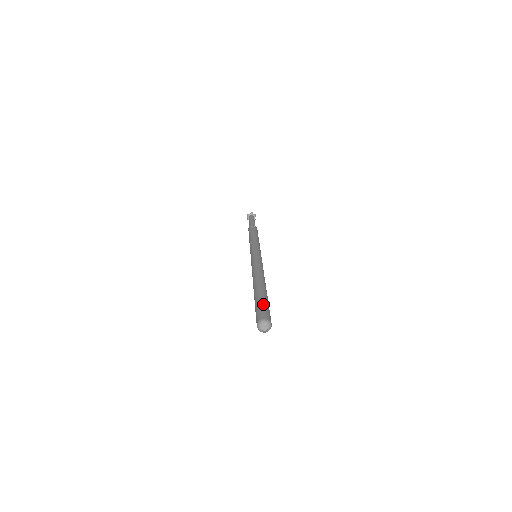
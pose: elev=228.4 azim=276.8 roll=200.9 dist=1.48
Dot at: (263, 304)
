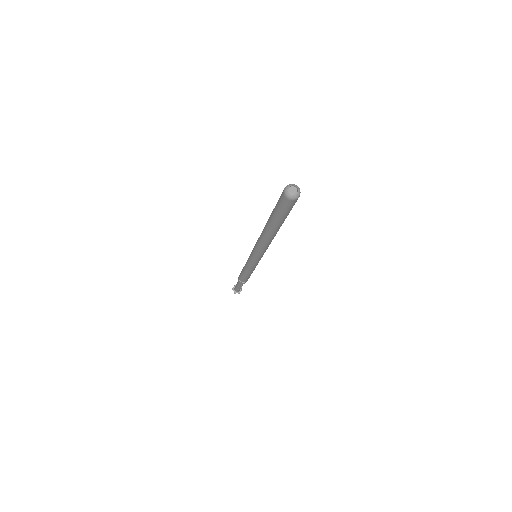
Dot at: occluded
